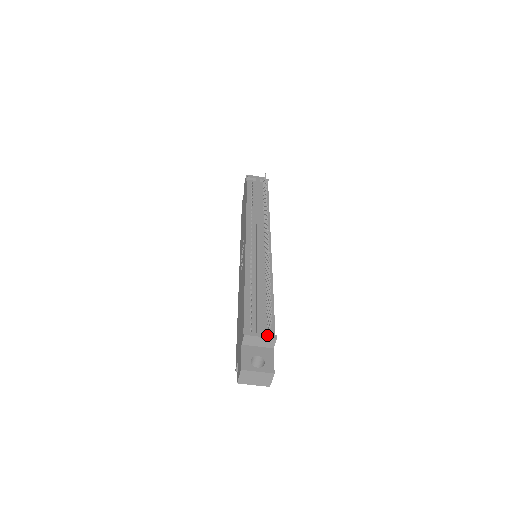
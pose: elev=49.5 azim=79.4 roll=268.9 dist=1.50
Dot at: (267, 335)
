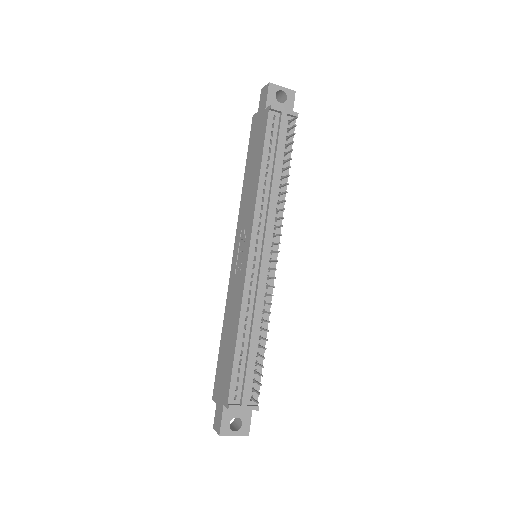
Dot at: (250, 407)
